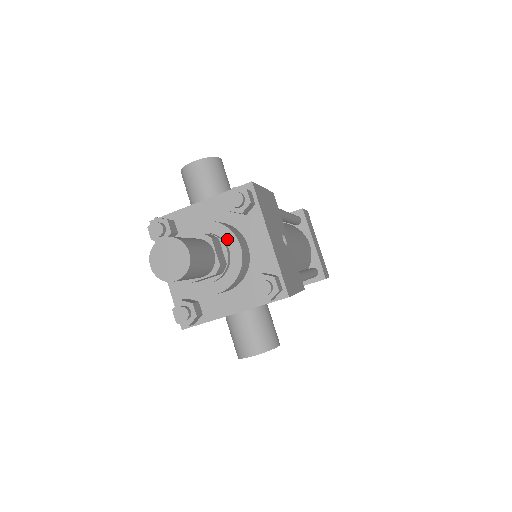
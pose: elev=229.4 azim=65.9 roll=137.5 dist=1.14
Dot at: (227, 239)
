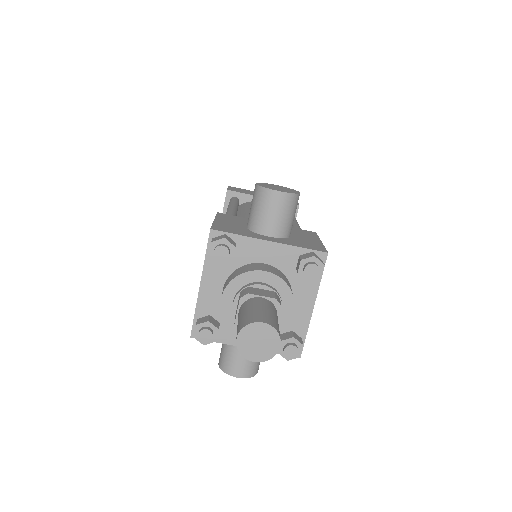
Dot at: (285, 300)
